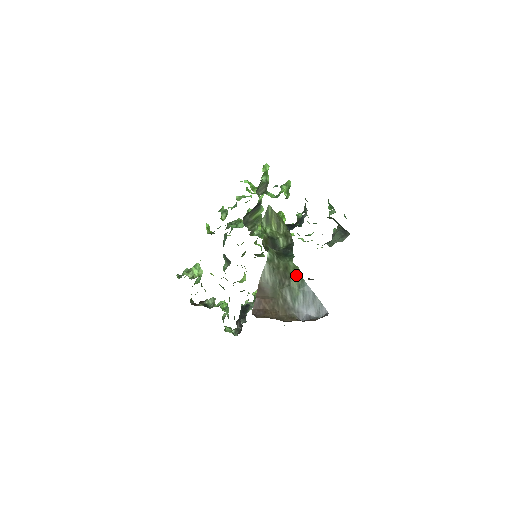
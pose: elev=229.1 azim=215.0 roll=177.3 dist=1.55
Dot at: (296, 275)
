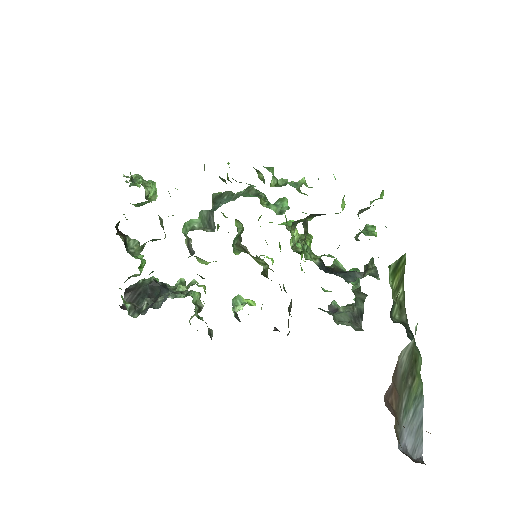
Dot at: (420, 380)
